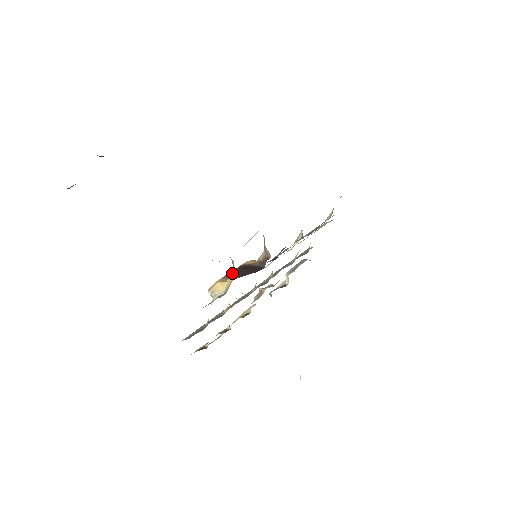
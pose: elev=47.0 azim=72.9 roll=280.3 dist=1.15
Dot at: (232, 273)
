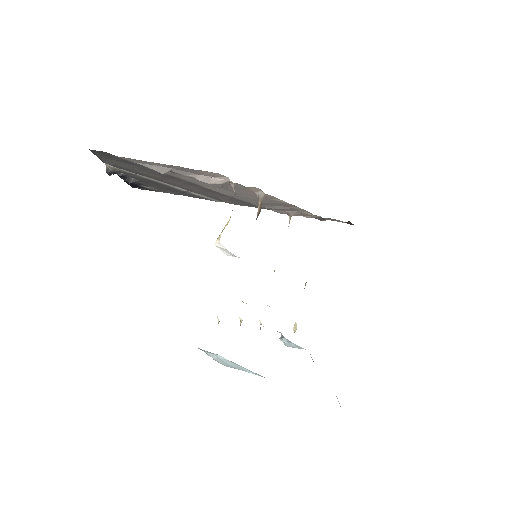
Dot at: occluded
